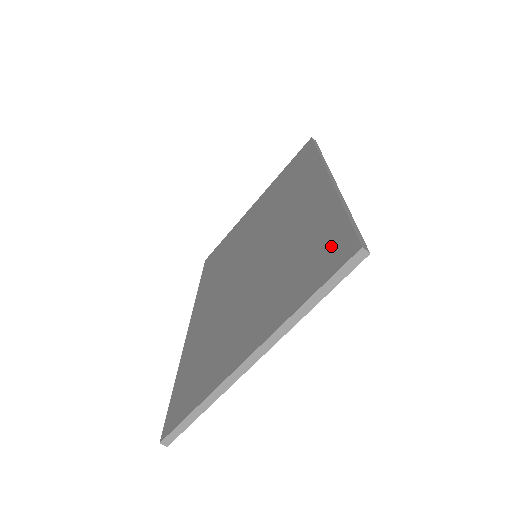
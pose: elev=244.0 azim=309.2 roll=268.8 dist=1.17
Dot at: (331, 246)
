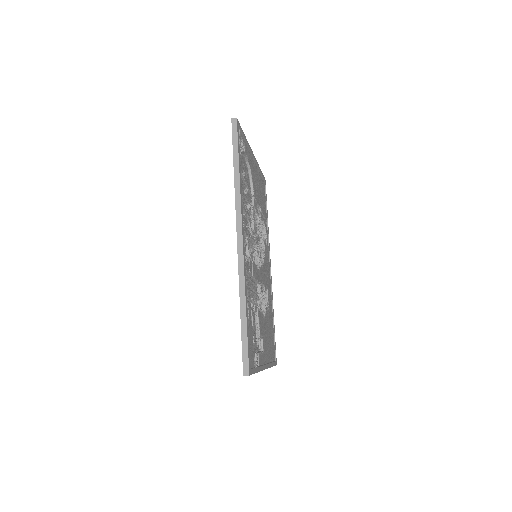
Dot at: occluded
